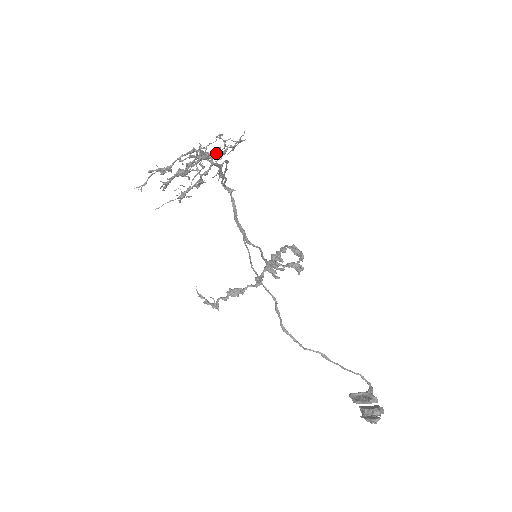
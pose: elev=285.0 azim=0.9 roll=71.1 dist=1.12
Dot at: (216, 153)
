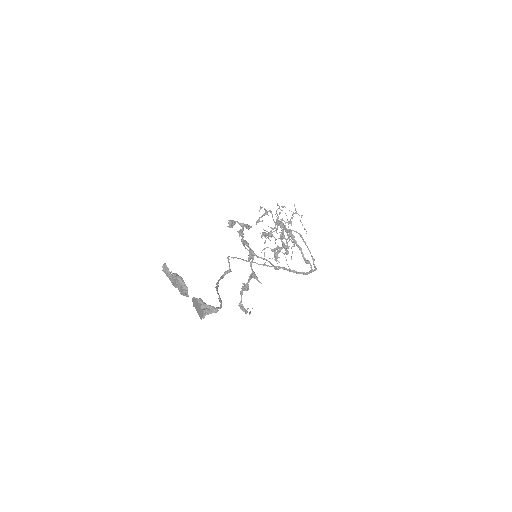
Dot at: (277, 215)
